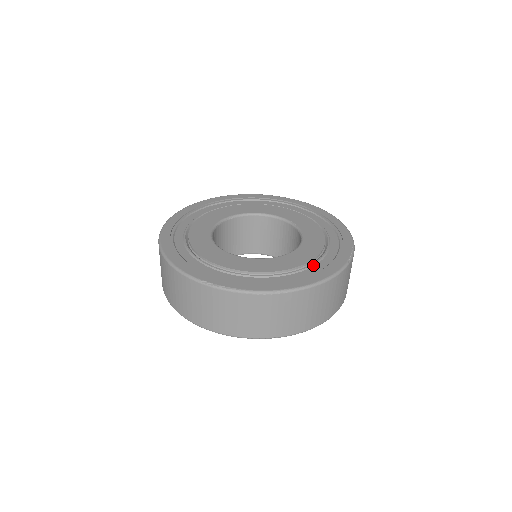
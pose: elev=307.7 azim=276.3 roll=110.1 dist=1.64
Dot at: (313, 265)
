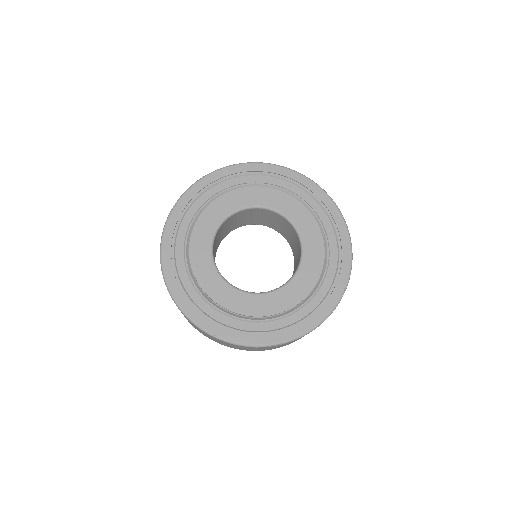
Dot at: (309, 301)
